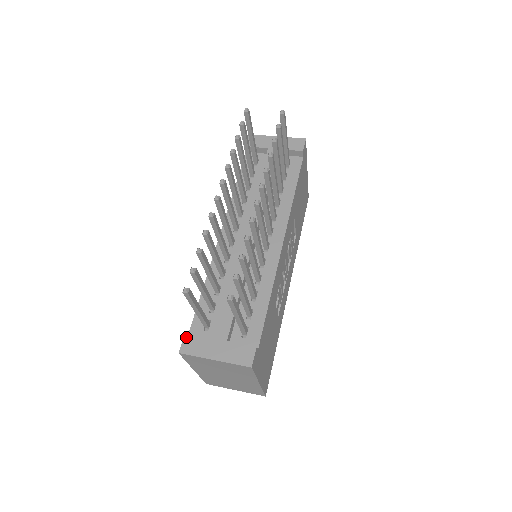
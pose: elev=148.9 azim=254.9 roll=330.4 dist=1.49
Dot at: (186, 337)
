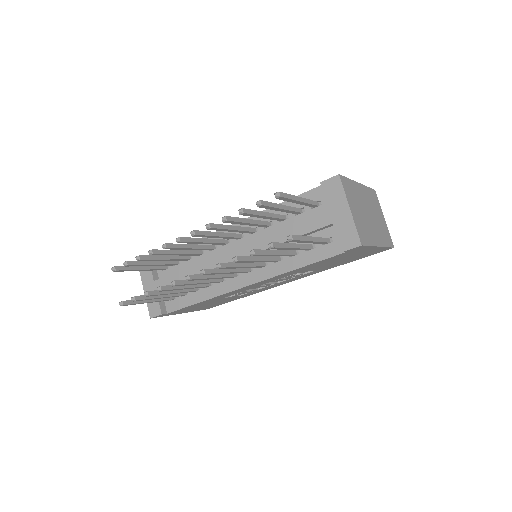
Dot at: occluded
